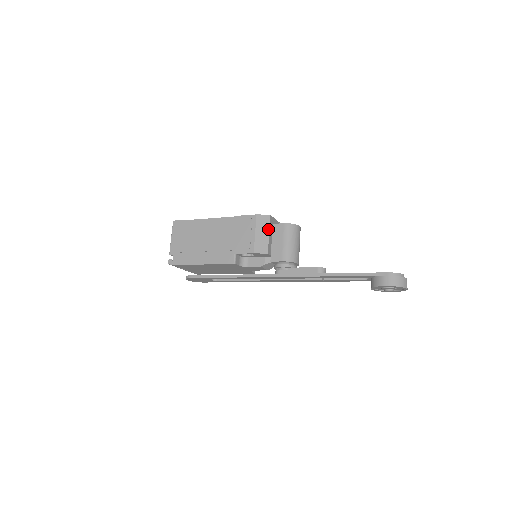
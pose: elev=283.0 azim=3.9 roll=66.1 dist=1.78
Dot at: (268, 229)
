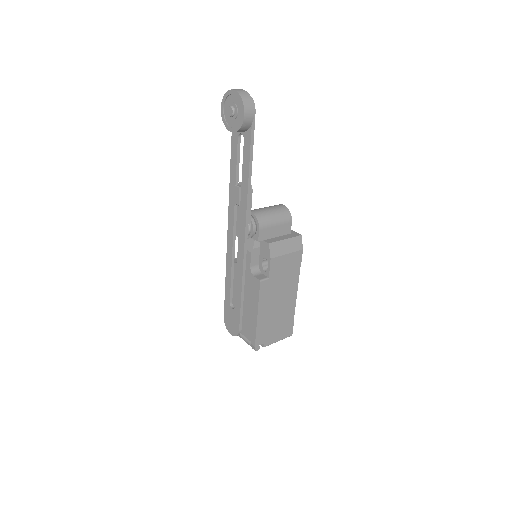
Dot at: occluded
